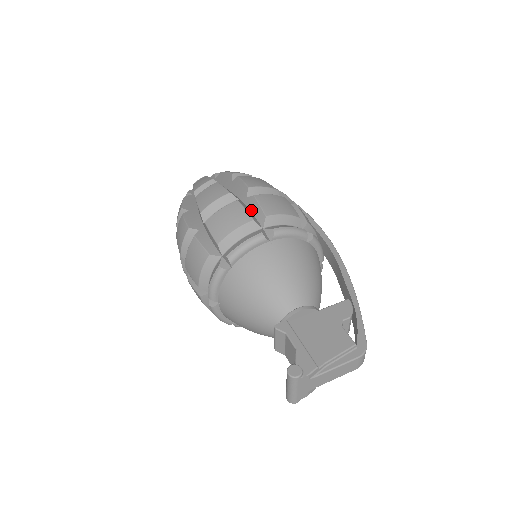
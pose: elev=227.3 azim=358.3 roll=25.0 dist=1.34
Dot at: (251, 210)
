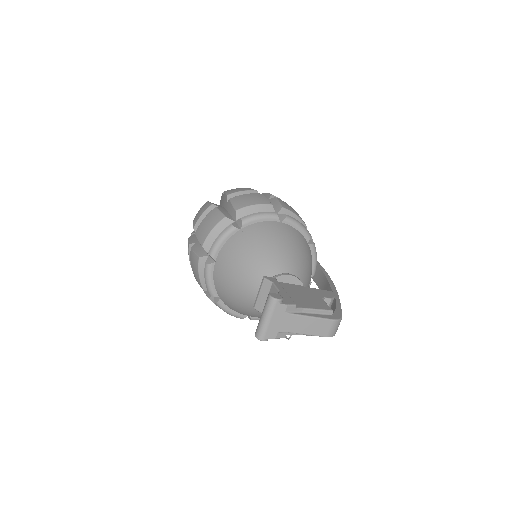
Dot at: occluded
